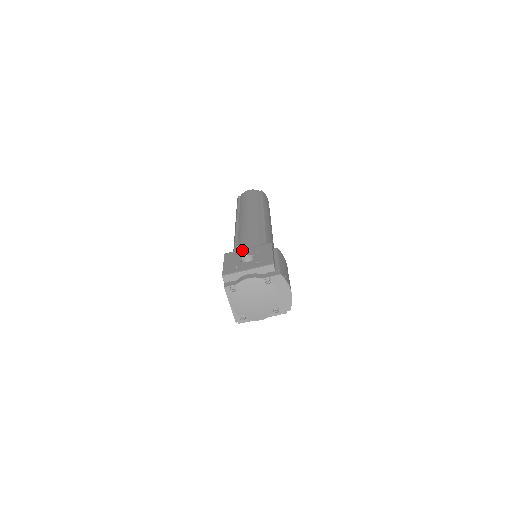
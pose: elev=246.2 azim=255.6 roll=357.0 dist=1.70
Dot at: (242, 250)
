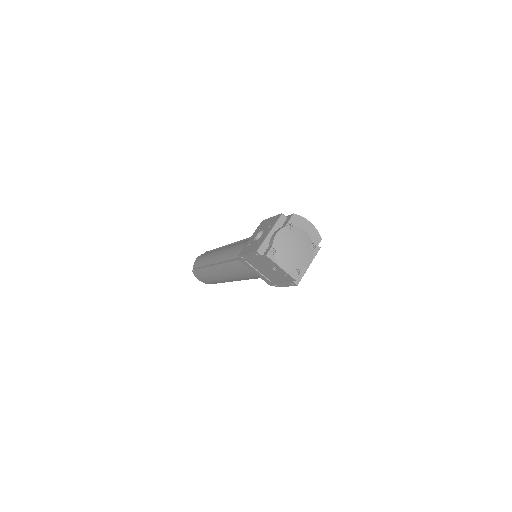
Dot at: (248, 242)
